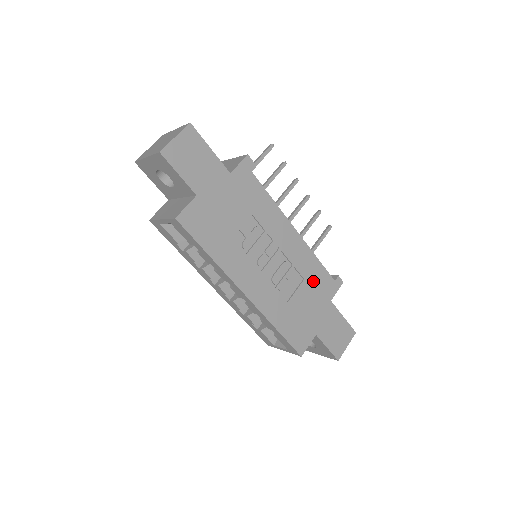
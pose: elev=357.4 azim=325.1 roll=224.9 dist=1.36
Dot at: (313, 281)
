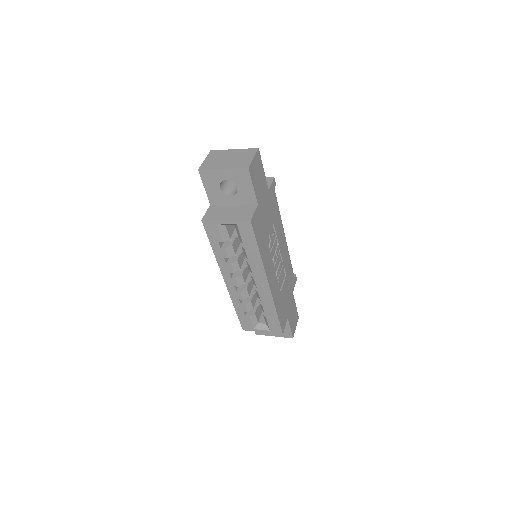
Dot at: (288, 277)
